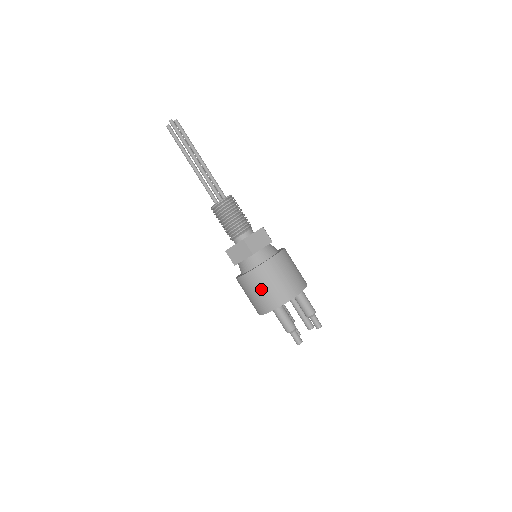
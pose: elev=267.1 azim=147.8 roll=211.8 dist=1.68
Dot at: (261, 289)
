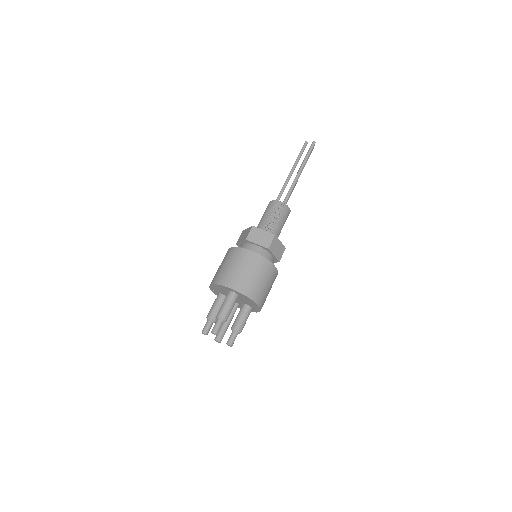
Dot at: (247, 270)
